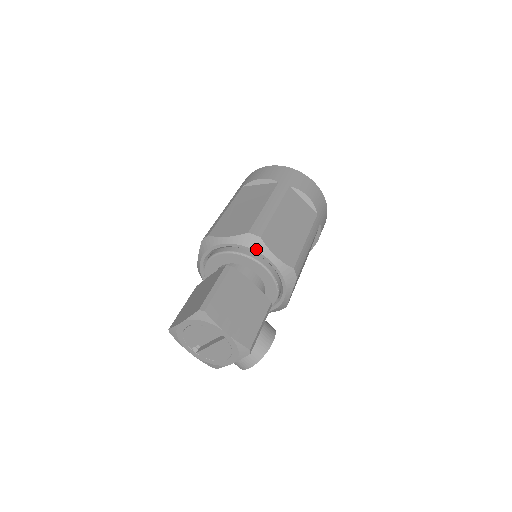
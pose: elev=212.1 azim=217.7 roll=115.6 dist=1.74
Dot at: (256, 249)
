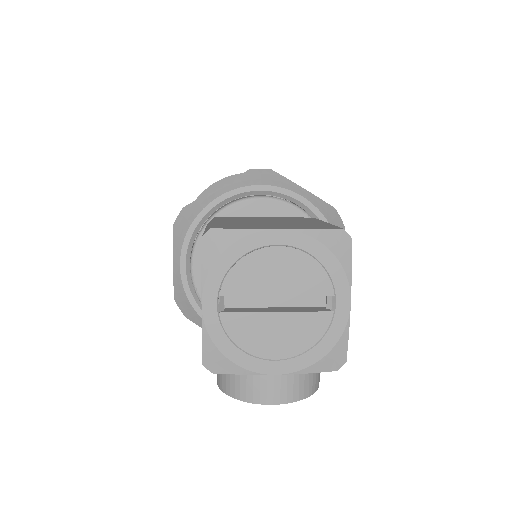
Dot at: occluded
